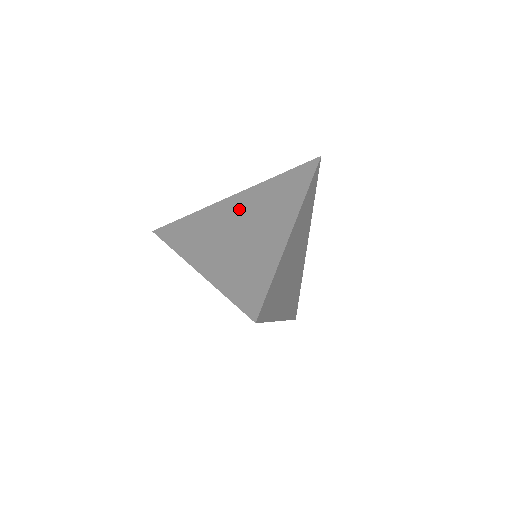
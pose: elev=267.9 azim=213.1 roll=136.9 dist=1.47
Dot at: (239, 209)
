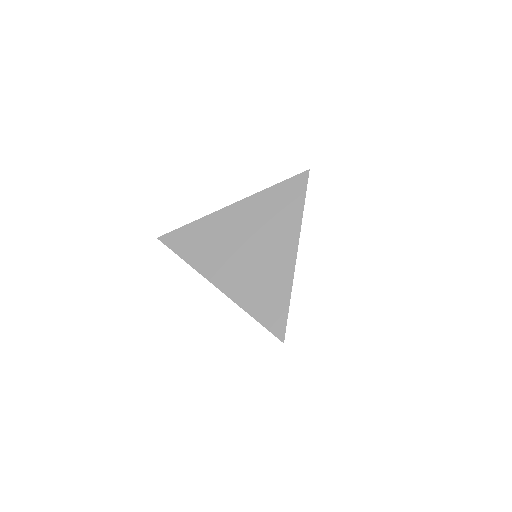
Dot at: (242, 223)
